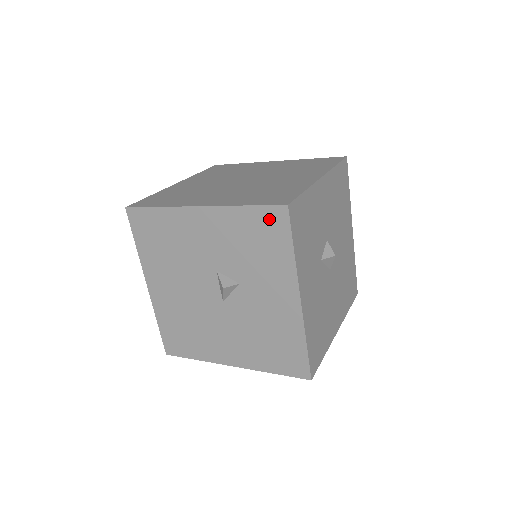
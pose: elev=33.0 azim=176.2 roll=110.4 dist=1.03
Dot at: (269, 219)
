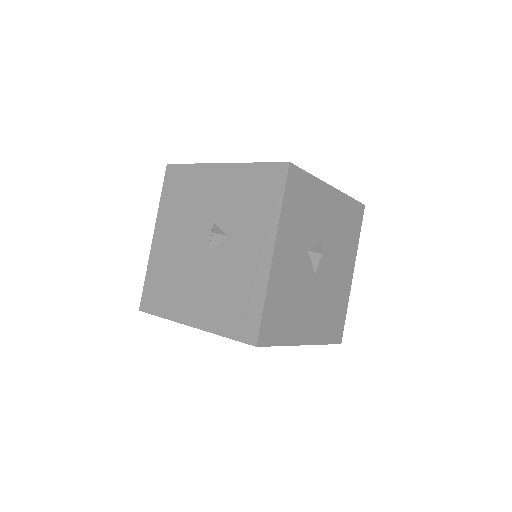
Dot at: (271, 174)
